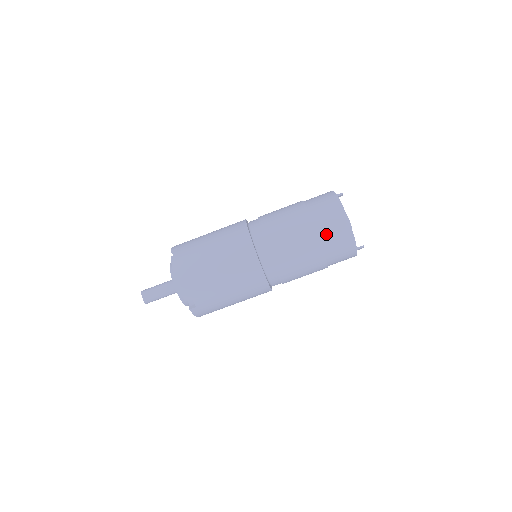
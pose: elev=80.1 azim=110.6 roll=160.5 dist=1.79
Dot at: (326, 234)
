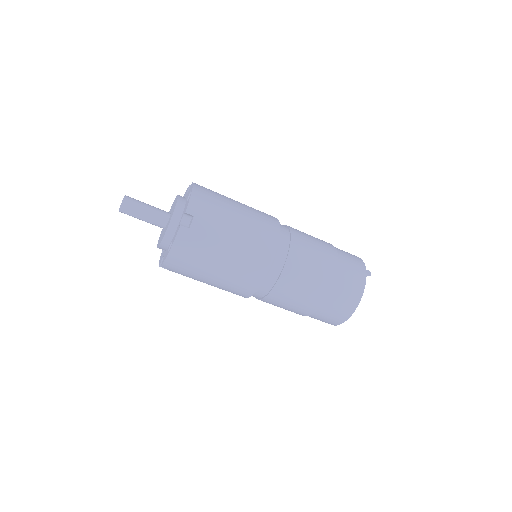
Dot at: (321, 314)
